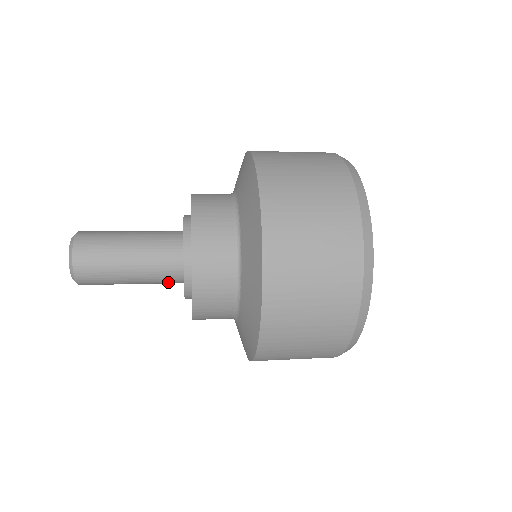
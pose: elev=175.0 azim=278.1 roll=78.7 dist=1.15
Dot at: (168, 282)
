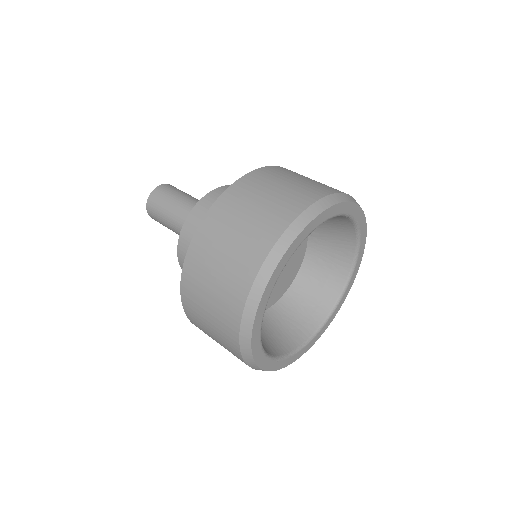
Dot at: occluded
